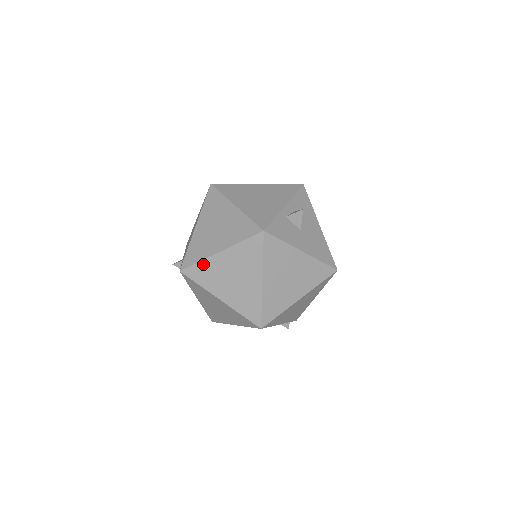
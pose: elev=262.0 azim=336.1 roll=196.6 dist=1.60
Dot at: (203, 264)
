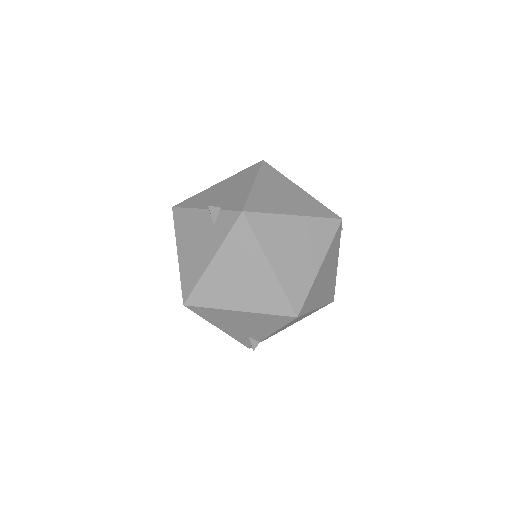
Dot at: (273, 218)
